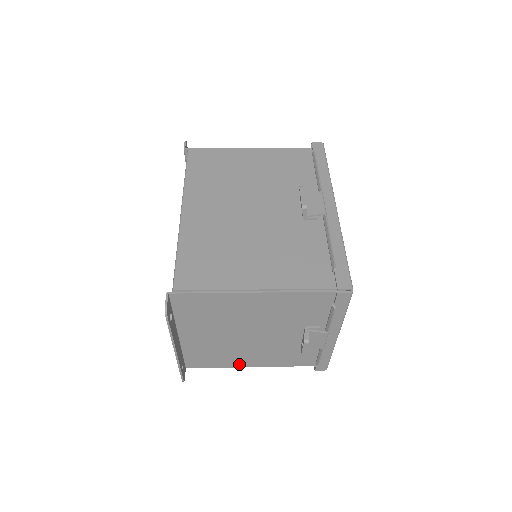
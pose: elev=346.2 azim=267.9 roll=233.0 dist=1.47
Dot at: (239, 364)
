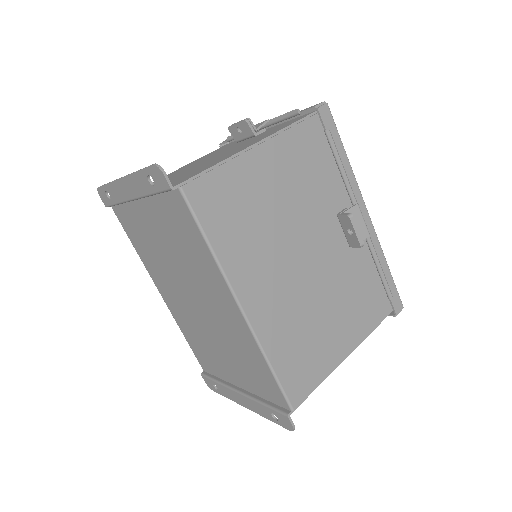
Dot at: occluded
